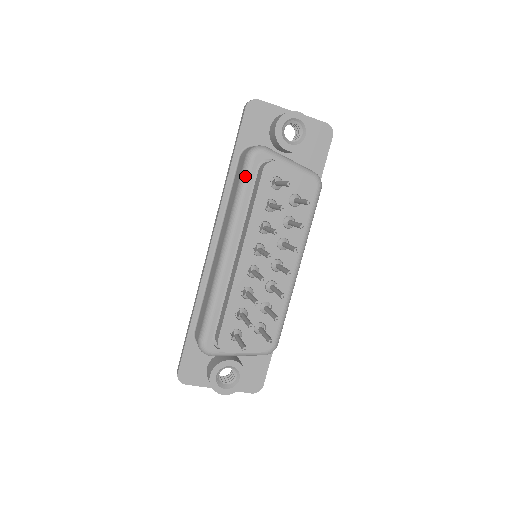
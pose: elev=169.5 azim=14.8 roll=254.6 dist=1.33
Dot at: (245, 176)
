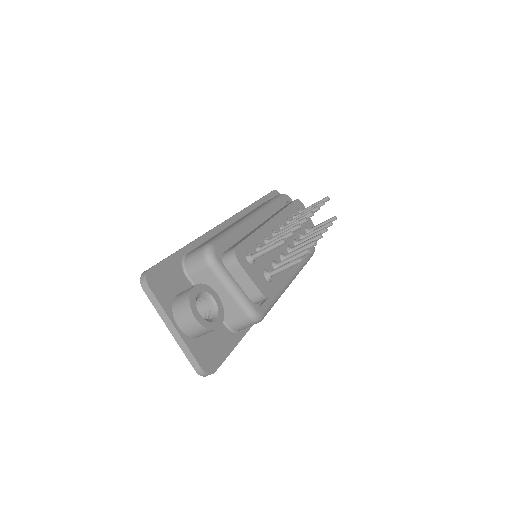
Dot at: (279, 198)
